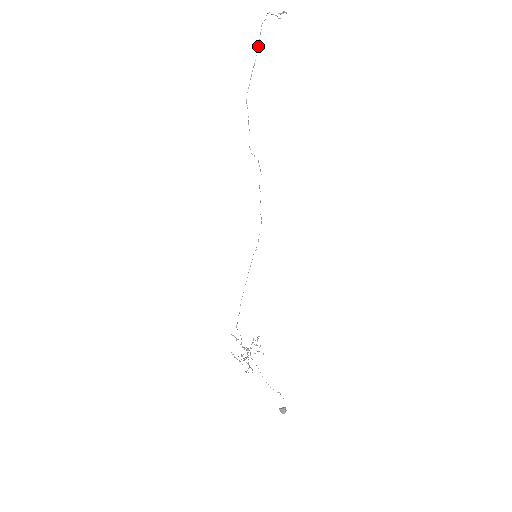
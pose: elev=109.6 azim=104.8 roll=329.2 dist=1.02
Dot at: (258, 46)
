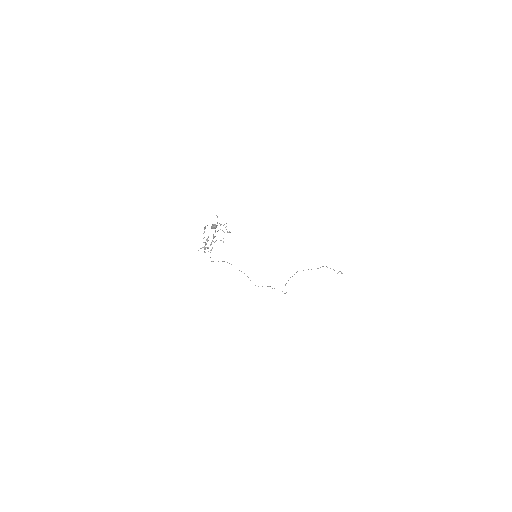
Dot at: occluded
